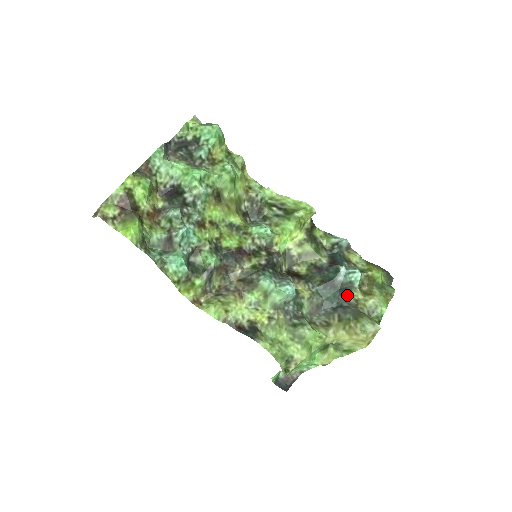
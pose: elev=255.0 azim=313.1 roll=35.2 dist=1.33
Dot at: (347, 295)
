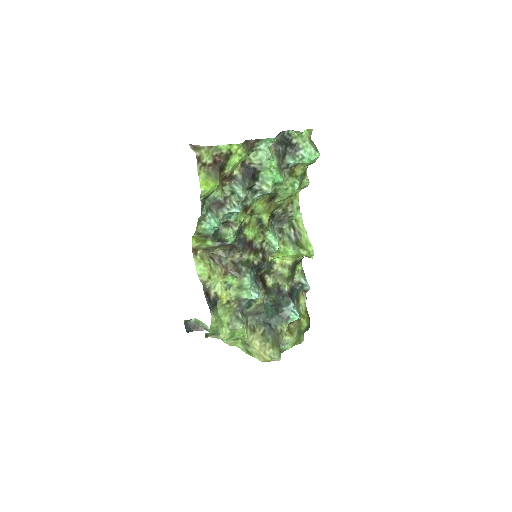
Dot at: (279, 322)
